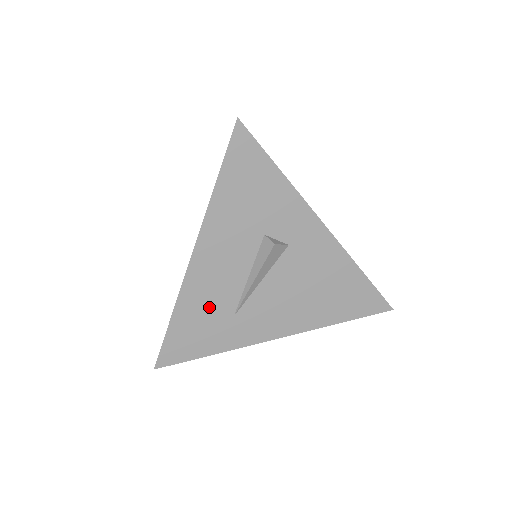
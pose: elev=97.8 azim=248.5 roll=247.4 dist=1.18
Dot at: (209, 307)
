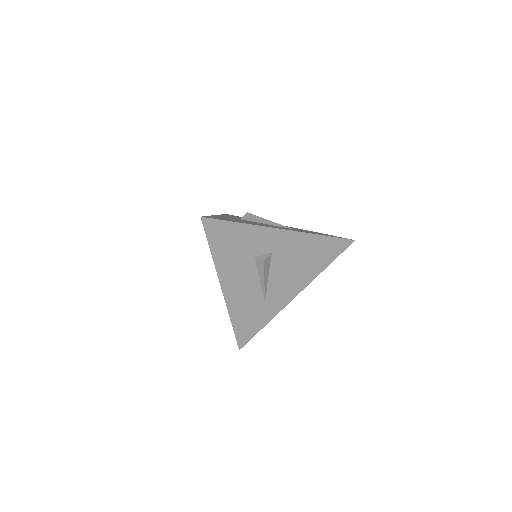
Dot at: (248, 307)
